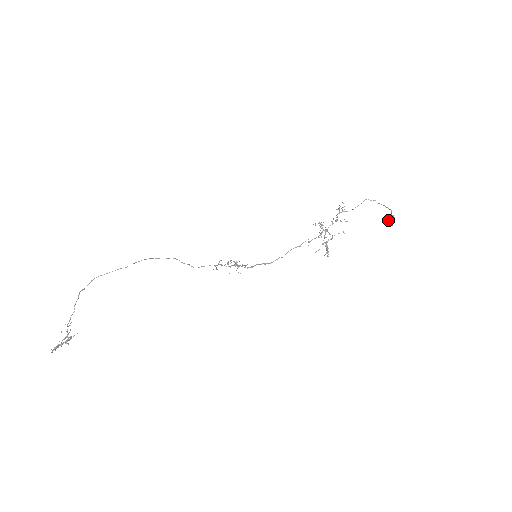
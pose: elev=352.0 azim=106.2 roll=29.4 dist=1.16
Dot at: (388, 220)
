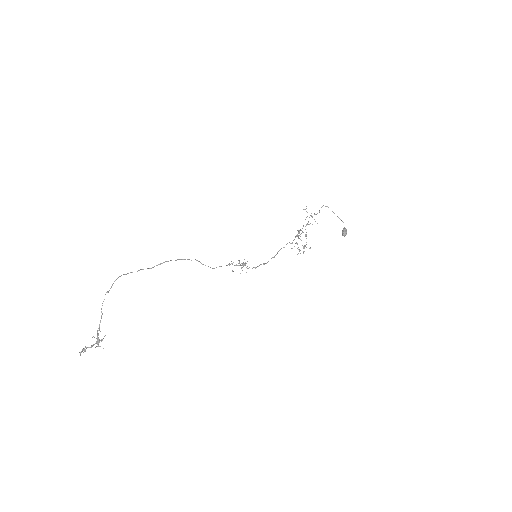
Dot at: (344, 233)
